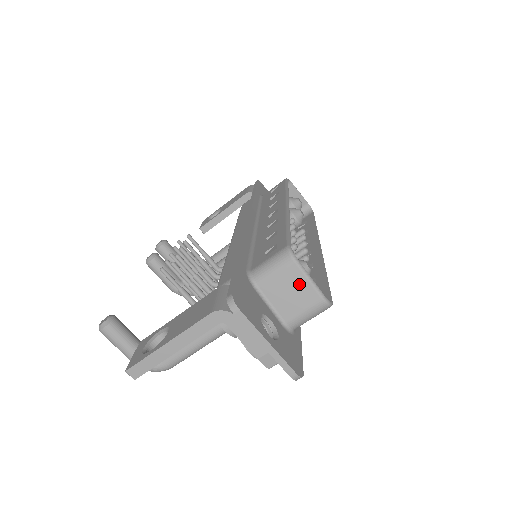
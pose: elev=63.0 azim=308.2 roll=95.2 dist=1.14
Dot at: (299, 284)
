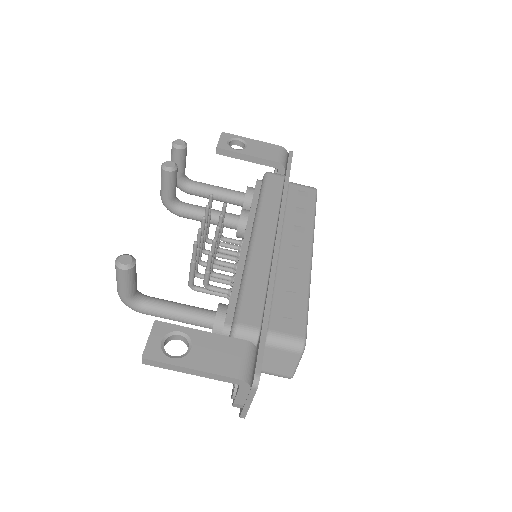
Dot at: (289, 363)
